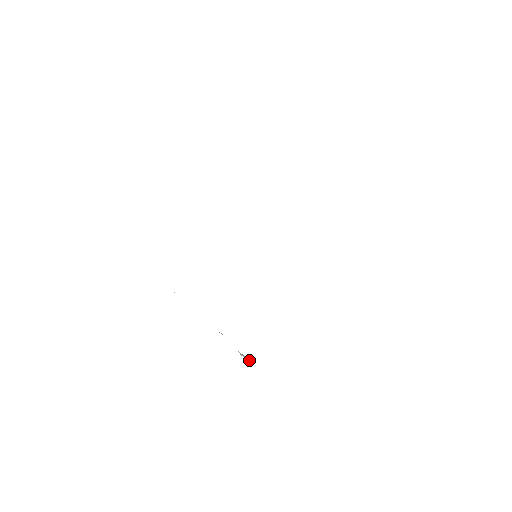
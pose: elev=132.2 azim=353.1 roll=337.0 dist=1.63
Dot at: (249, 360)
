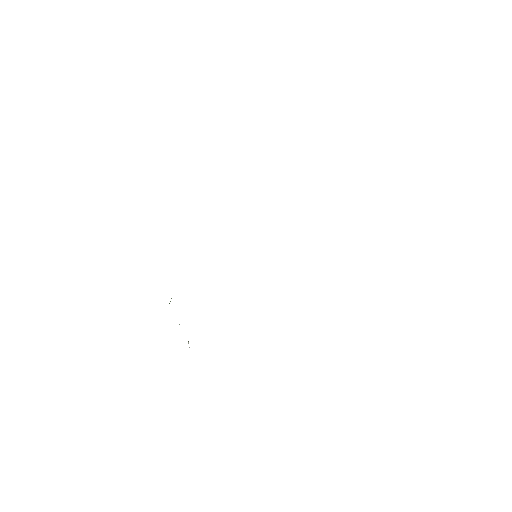
Dot at: occluded
